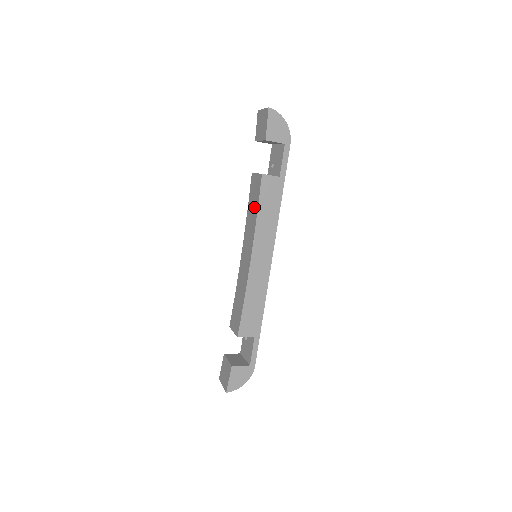
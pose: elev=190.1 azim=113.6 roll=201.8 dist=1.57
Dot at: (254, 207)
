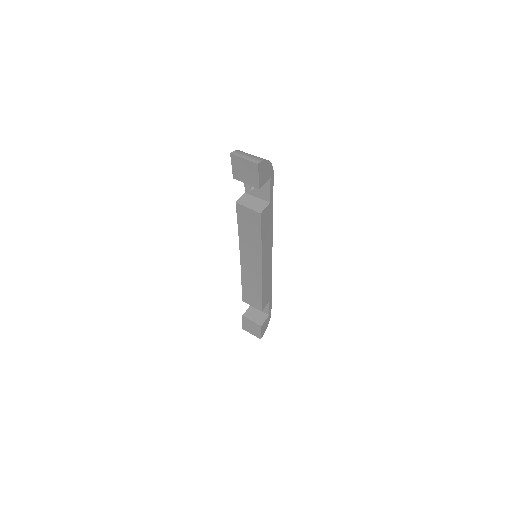
Dot at: (253, 233)
